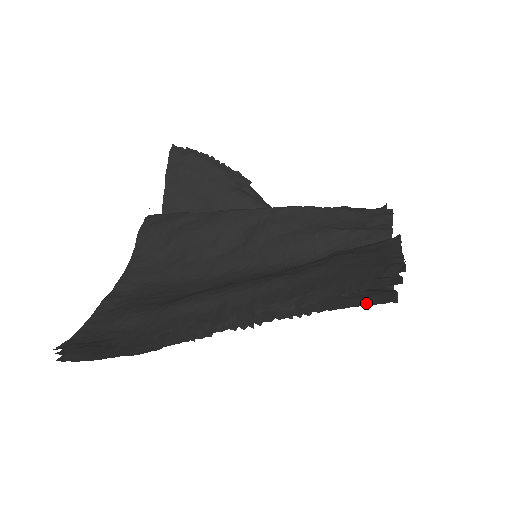
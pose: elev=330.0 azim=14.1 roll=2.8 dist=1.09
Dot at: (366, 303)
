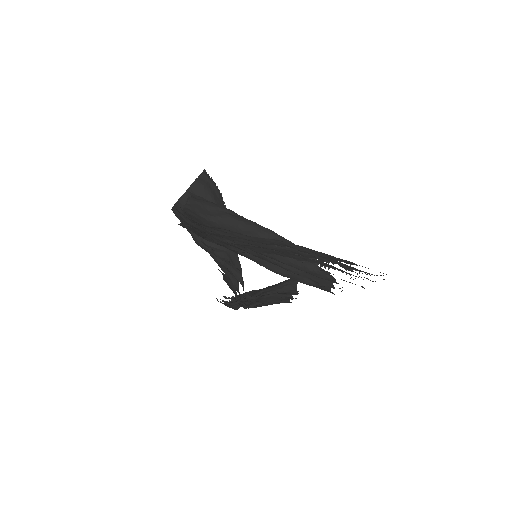
Dot at: occluded
